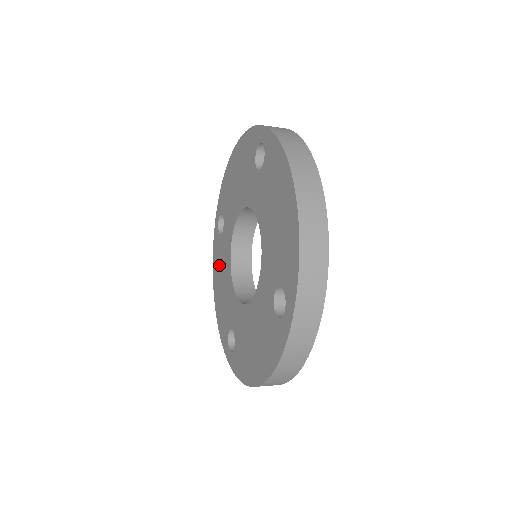
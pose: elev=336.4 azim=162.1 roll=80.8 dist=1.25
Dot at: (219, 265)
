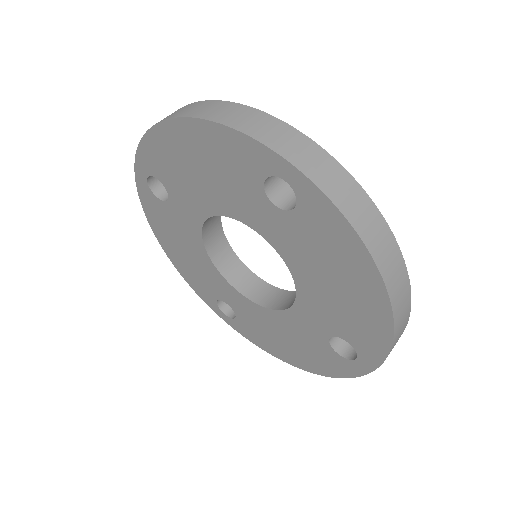
Dot at: (169, 230)
